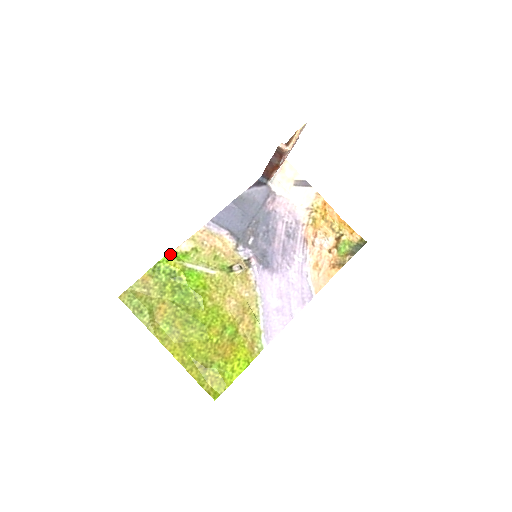
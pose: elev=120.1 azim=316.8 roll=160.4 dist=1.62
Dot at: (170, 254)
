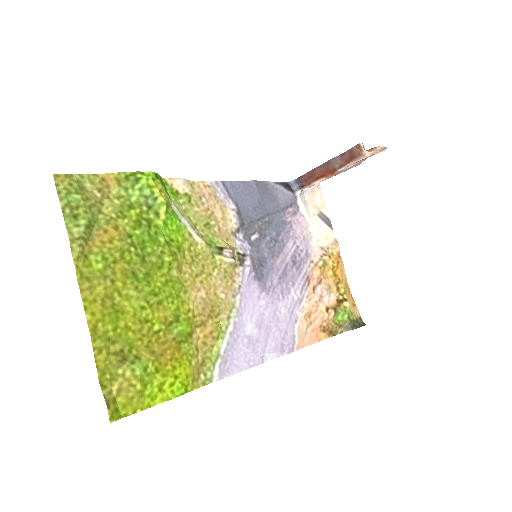
Dot at: (160, 176)
